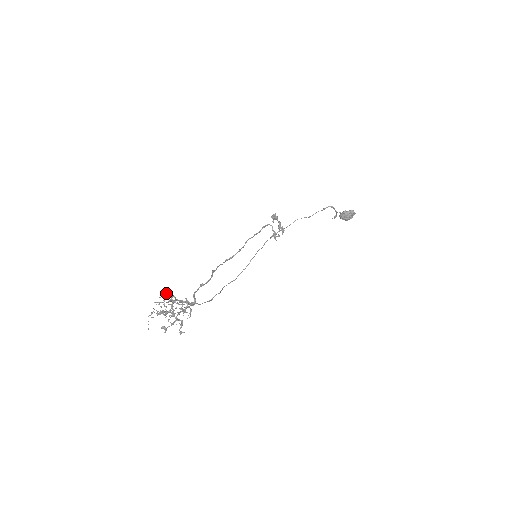
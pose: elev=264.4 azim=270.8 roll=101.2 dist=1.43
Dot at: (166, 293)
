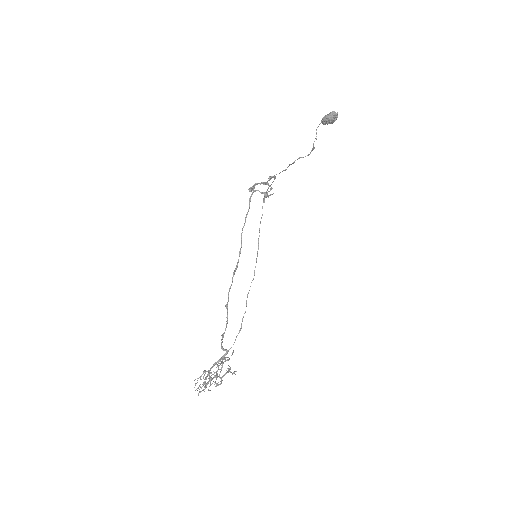
Dot at: occluded
